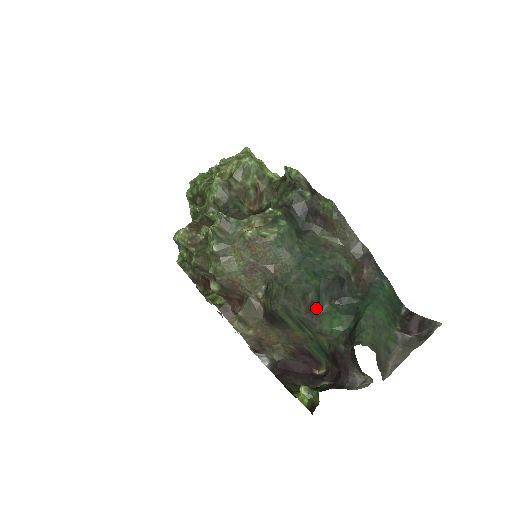
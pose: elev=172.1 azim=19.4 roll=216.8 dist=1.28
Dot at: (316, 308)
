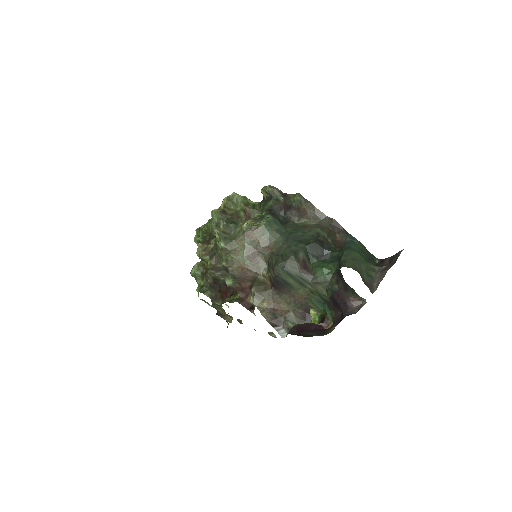
Dot at: (308, 265)
